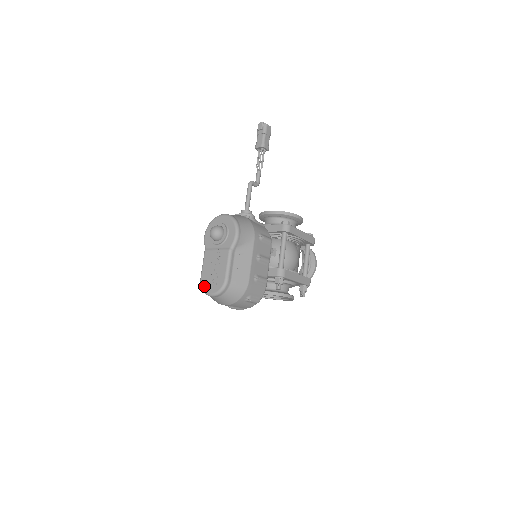
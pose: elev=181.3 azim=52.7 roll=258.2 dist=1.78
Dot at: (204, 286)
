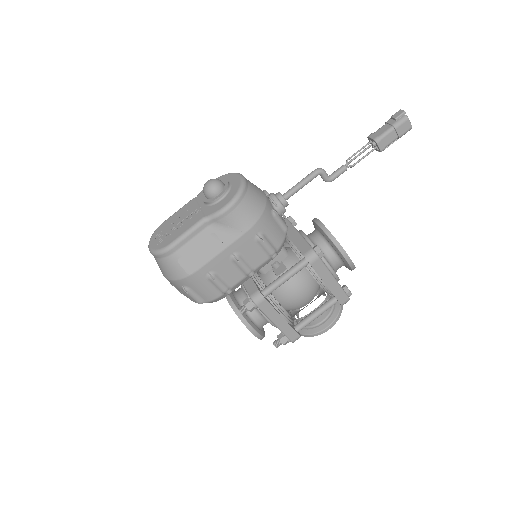
Dot at: (155, 233)
